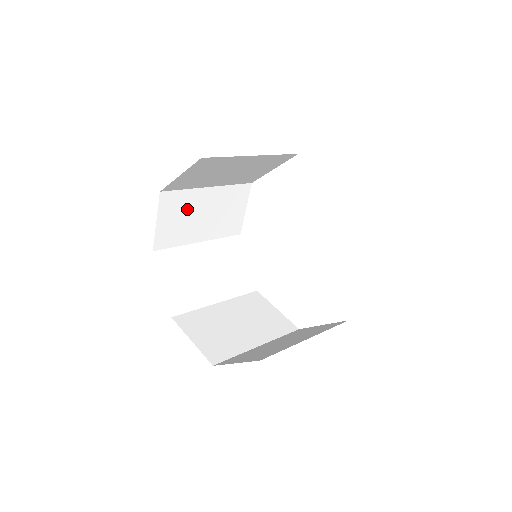
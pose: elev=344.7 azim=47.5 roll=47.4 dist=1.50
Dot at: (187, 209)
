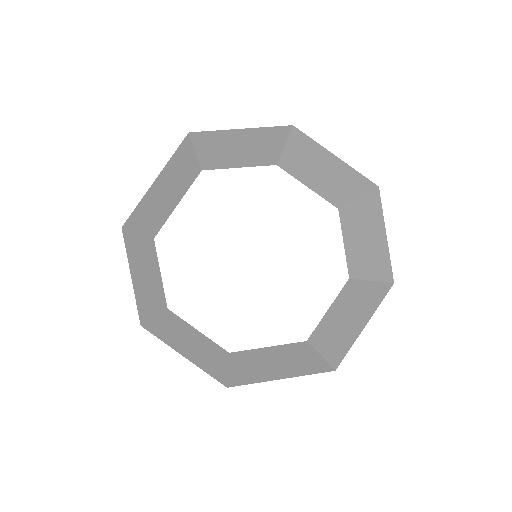
Dot at: (139, 262)
